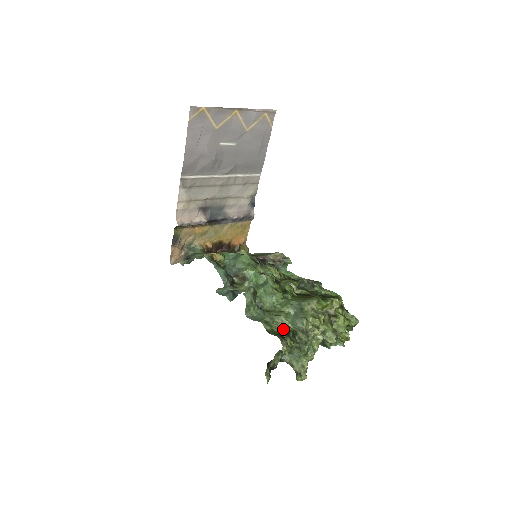
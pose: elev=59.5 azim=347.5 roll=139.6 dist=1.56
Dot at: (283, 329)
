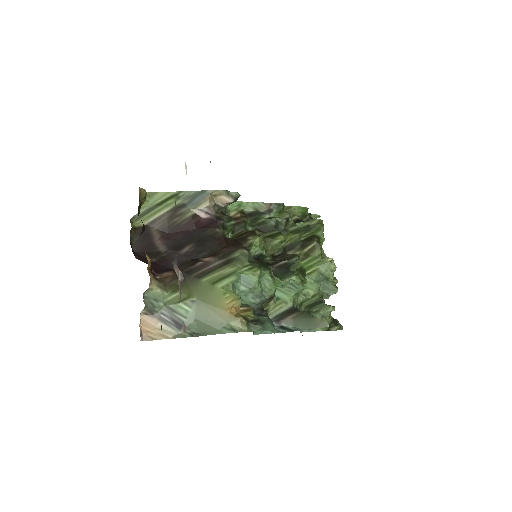
Dot at: (330, 313)
